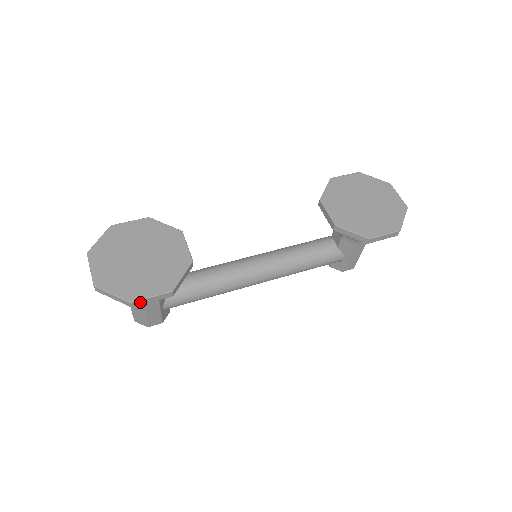
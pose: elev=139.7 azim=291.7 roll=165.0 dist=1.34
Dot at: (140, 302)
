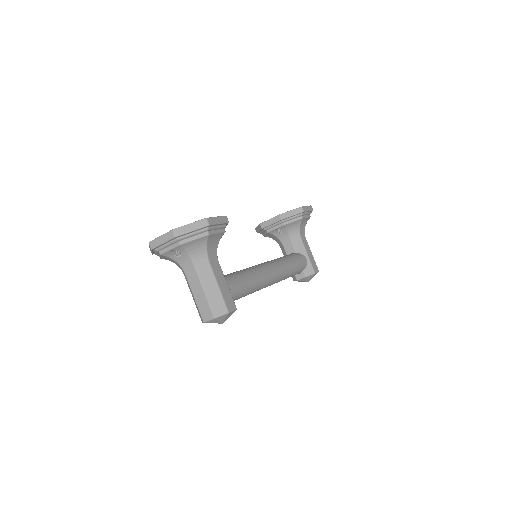
Dot at: (212, 221)
